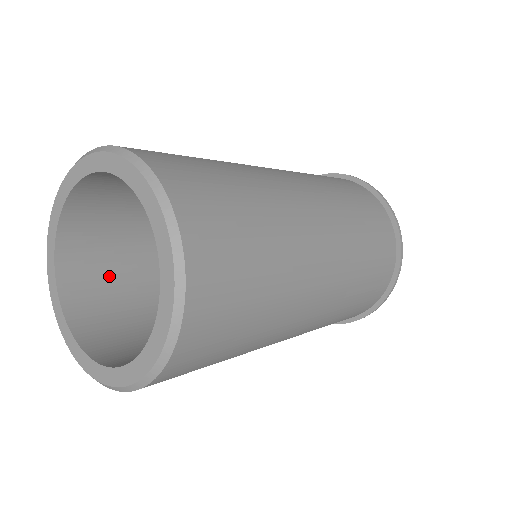
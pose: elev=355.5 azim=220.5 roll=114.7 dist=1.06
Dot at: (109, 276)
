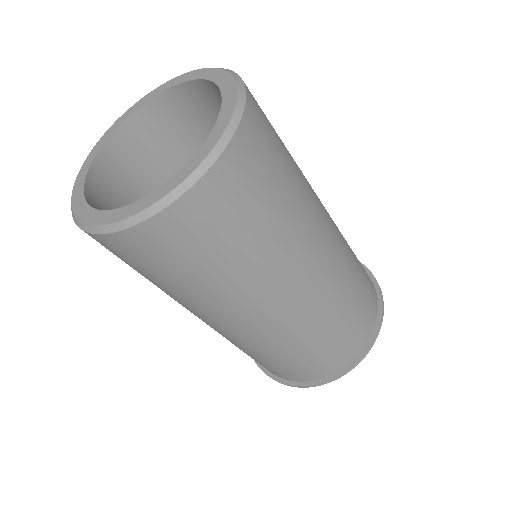
Dot at: (137, 183)
